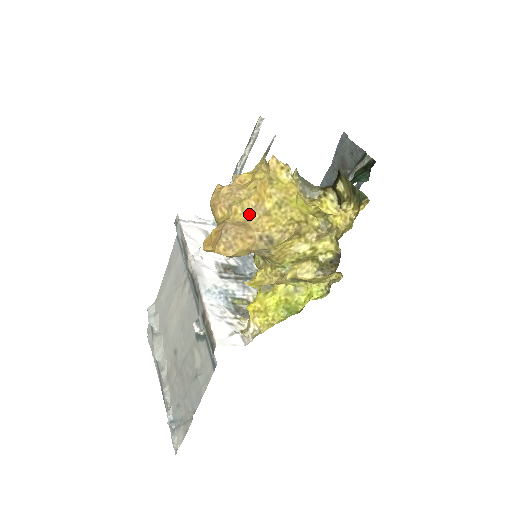
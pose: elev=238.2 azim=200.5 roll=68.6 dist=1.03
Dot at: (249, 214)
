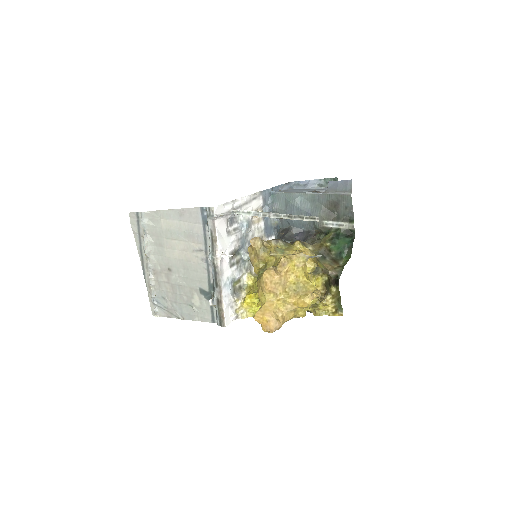
Dot at: (286, 307)
